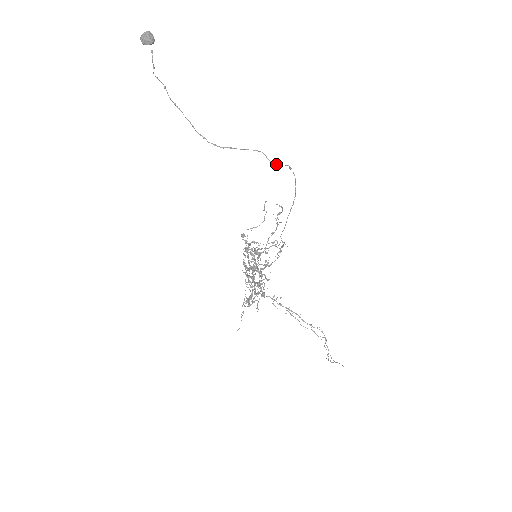
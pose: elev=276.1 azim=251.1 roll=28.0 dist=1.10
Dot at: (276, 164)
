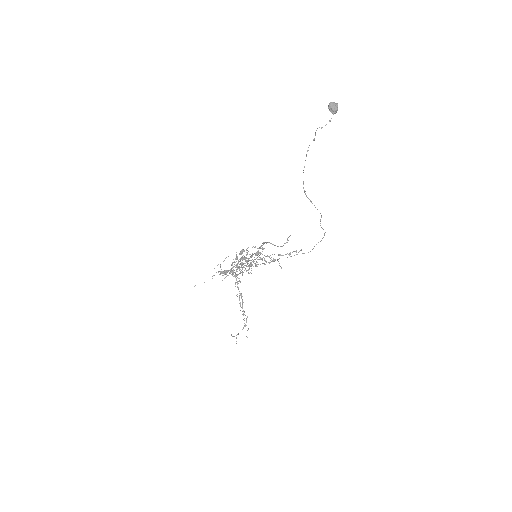
Dot at: (321, 227)
